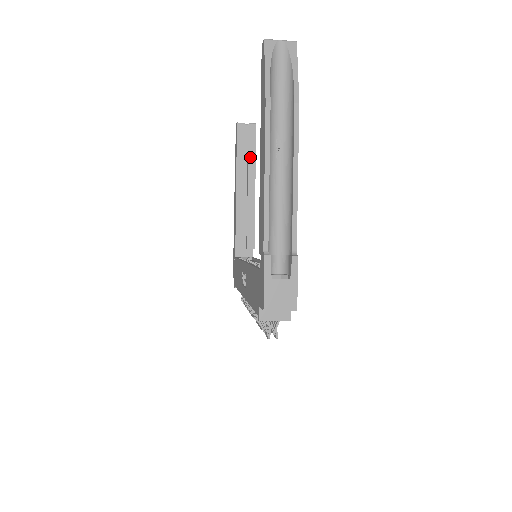
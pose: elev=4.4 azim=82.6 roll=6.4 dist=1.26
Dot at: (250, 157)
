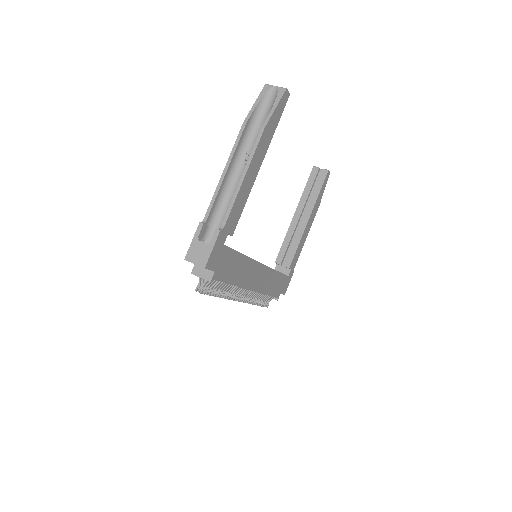
Dot at: (314, 195)
